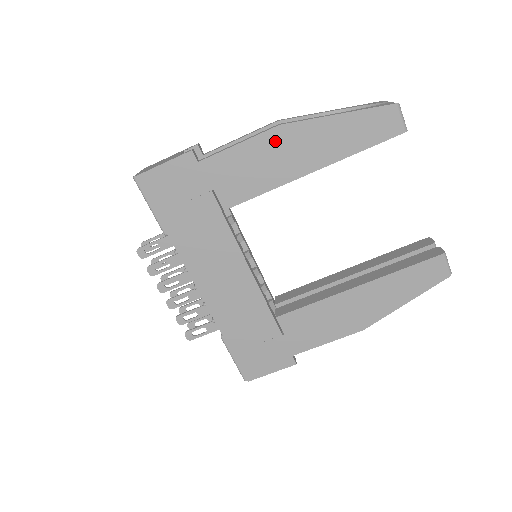
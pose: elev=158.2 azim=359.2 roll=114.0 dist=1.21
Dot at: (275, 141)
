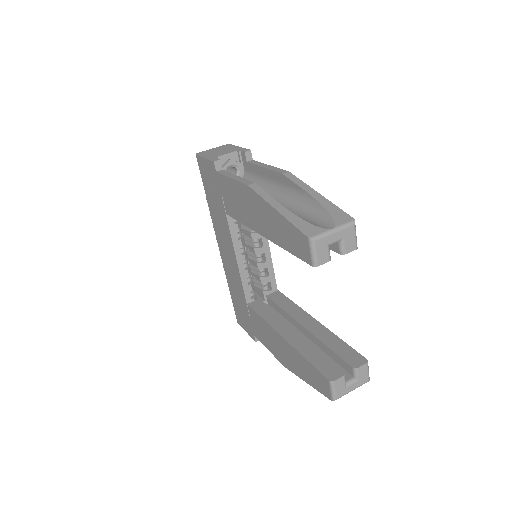
Dot at: (246, 194)
